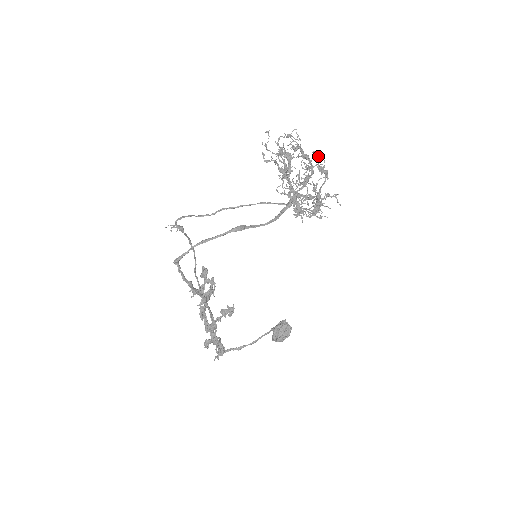
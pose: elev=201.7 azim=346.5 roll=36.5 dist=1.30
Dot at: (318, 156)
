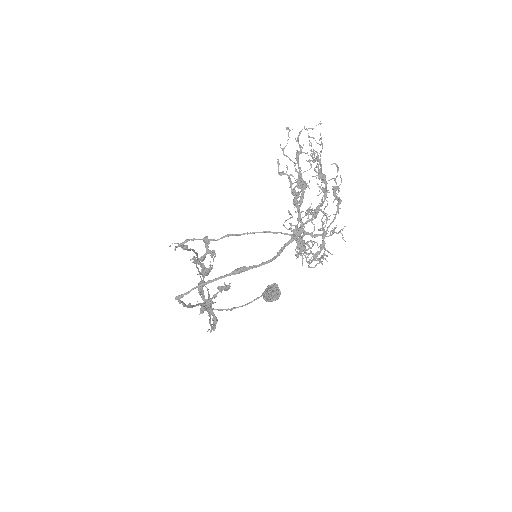
Dot at: (337, 169)
